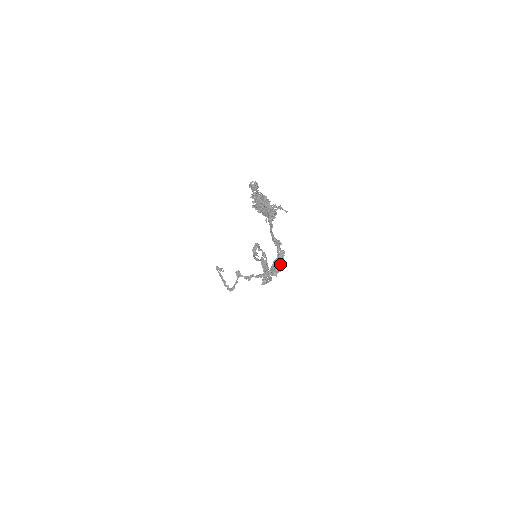
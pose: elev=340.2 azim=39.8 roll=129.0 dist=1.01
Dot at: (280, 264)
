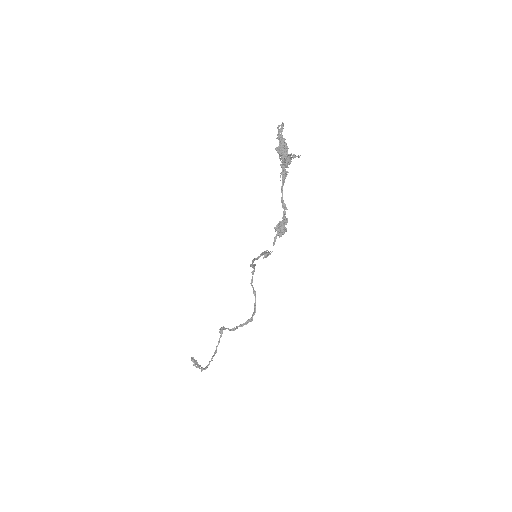
Dot at: (285, 221)
